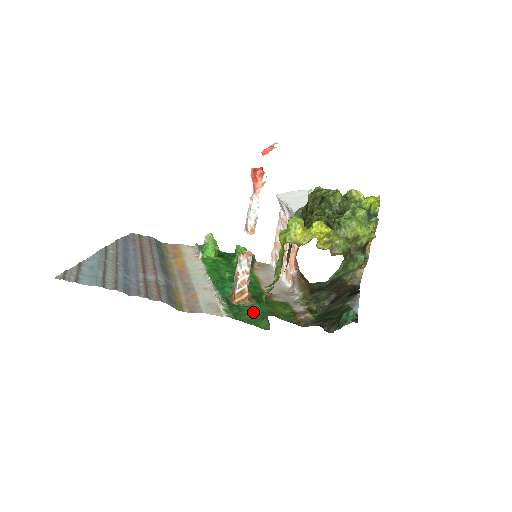
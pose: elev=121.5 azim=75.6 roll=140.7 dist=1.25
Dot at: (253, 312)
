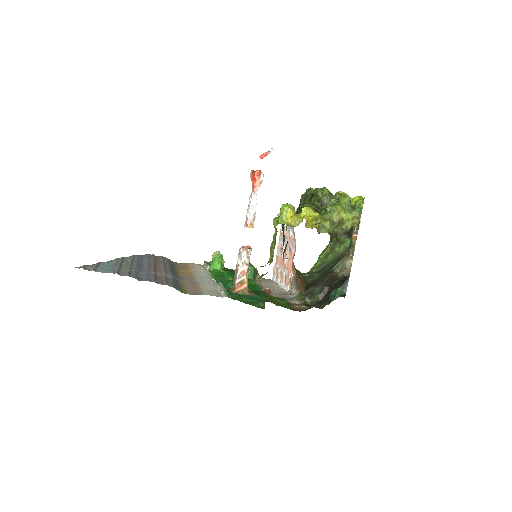
Dot at: (251, 298)
